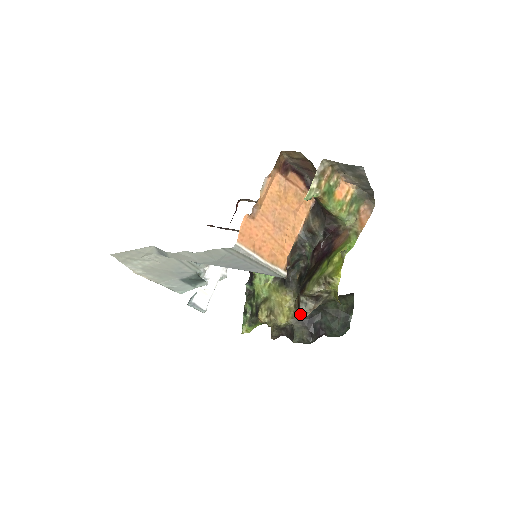
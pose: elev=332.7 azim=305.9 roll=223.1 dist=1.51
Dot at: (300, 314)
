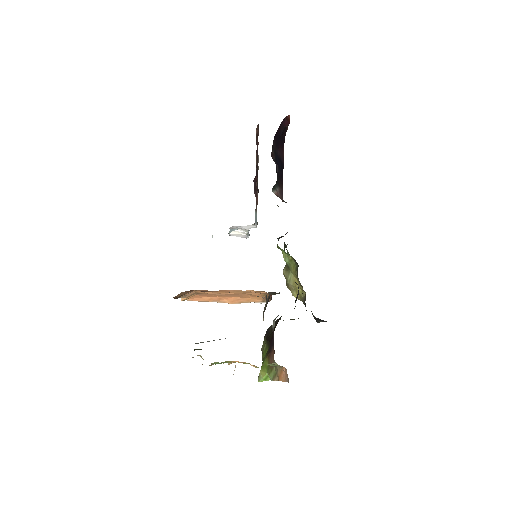
Dot at: occluded
